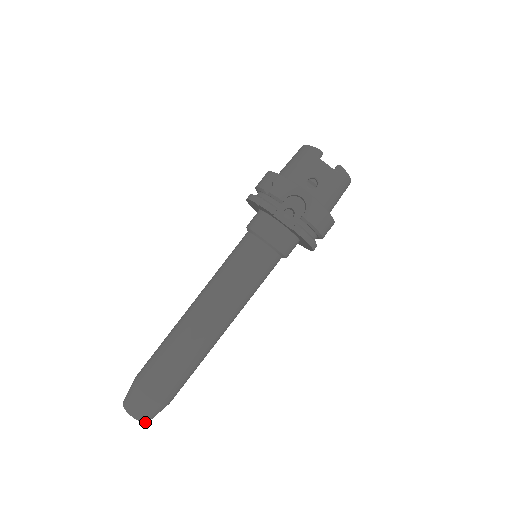
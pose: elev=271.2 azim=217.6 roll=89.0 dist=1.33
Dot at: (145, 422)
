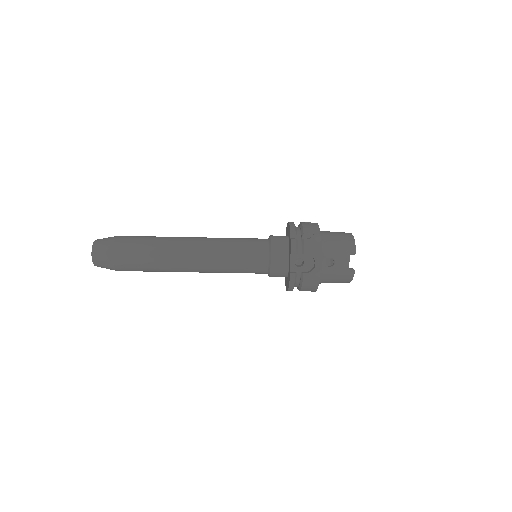
Dot at: (95, 265)
